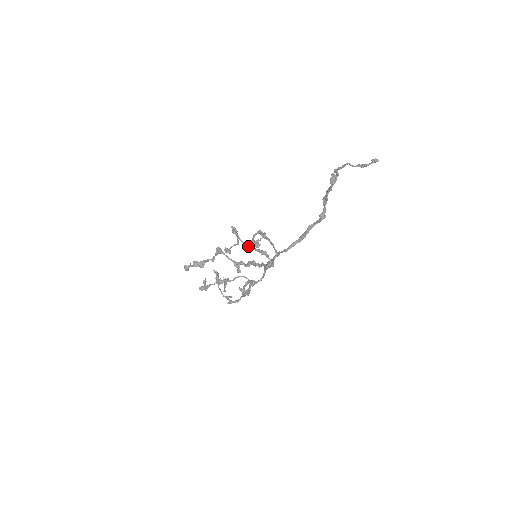
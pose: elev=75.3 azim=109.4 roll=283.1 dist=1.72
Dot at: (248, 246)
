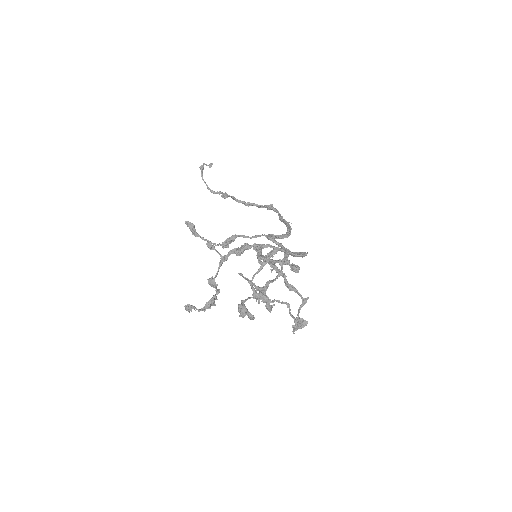
Dot at: (257, 272)
